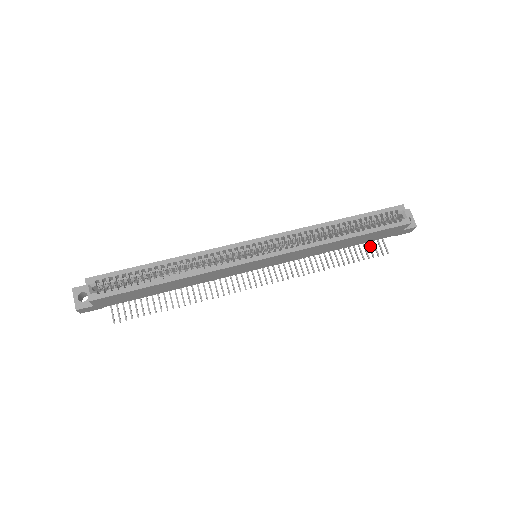
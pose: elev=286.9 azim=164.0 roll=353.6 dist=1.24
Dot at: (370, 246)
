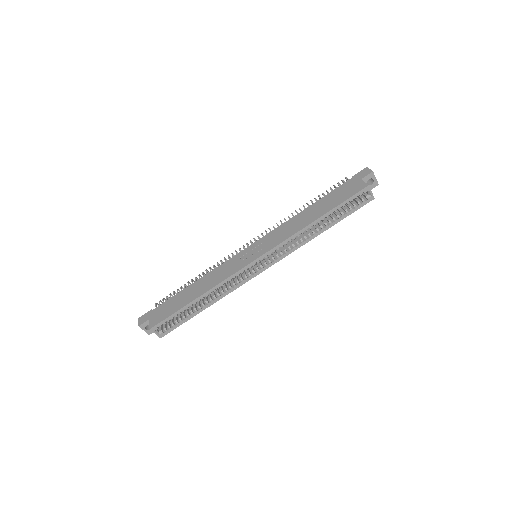
Dot at: occluded
